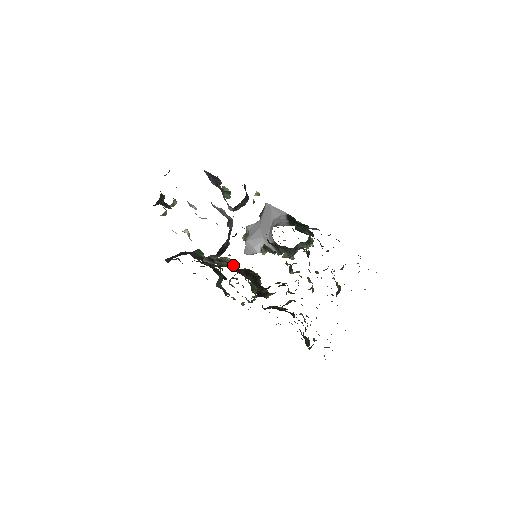
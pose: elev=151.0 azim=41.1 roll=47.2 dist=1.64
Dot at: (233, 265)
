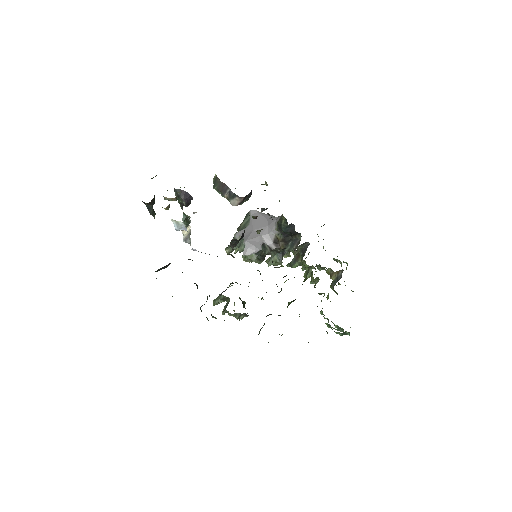
Dot at: occluded
